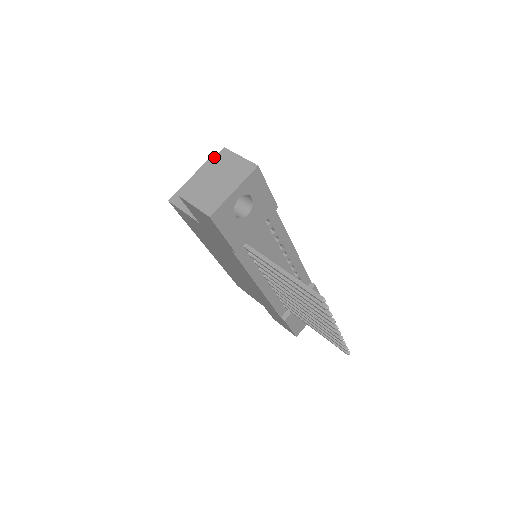
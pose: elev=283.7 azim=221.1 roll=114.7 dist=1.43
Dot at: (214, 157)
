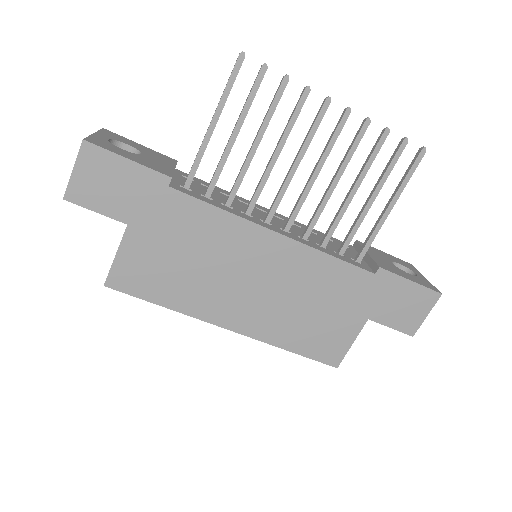
Dot at: occluded
